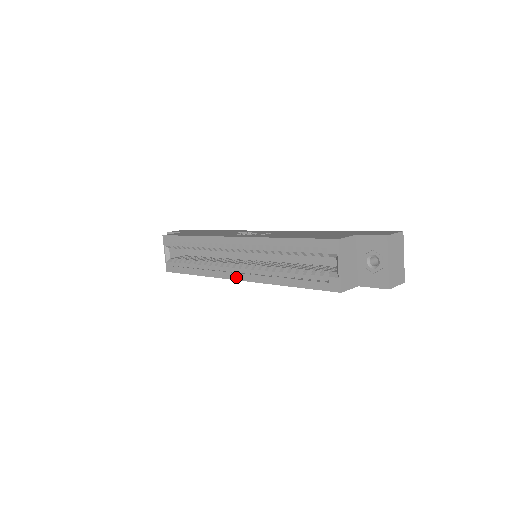
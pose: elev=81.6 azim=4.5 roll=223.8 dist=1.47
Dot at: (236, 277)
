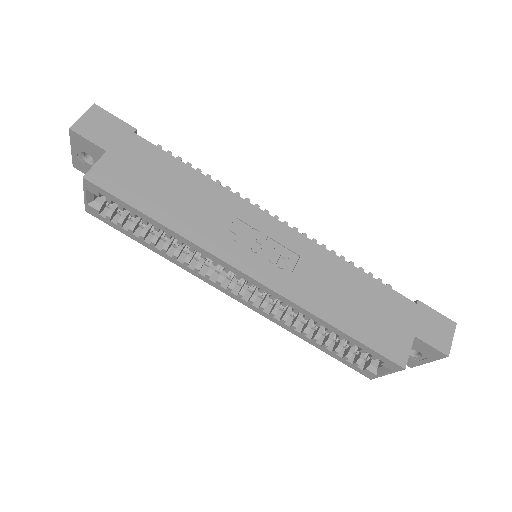
Dot at: (231, 295)
